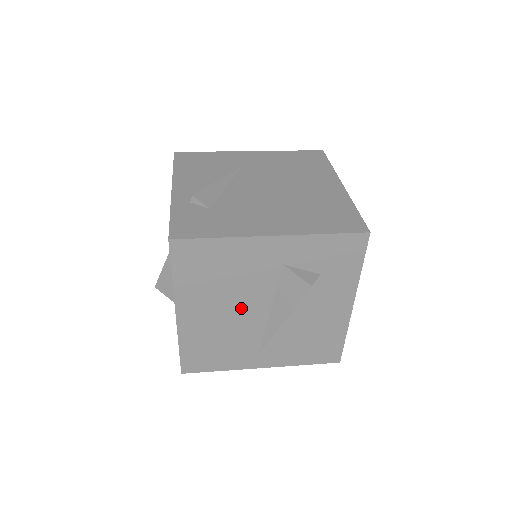
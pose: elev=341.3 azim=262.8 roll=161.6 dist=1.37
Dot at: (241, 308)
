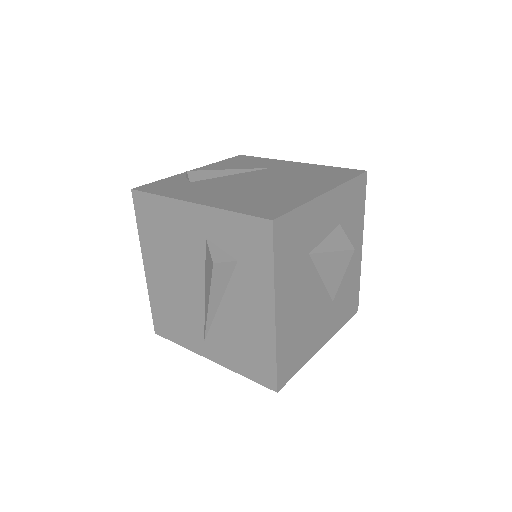
Dot at: (184, 278)
